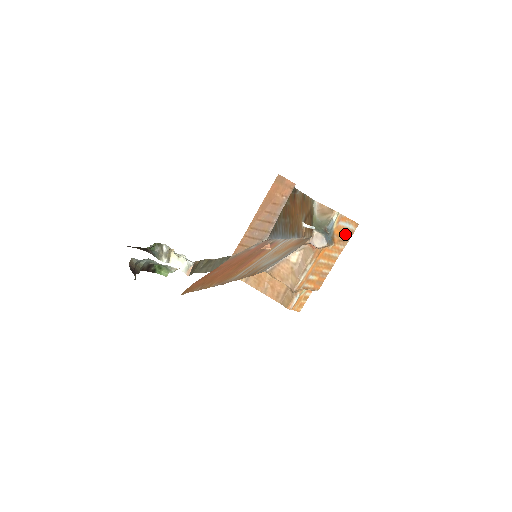
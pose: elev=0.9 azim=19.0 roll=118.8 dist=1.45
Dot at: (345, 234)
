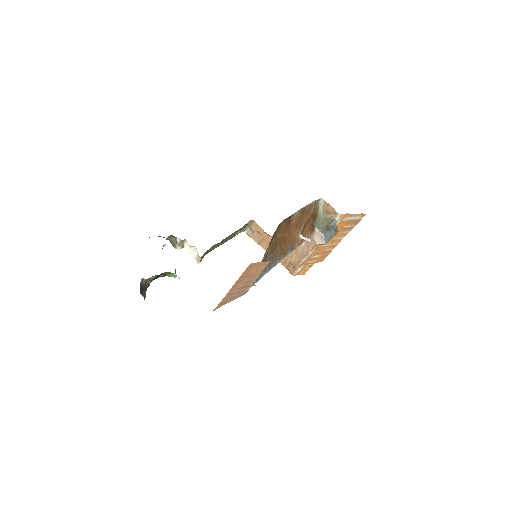
Dot at: (350, 223)
